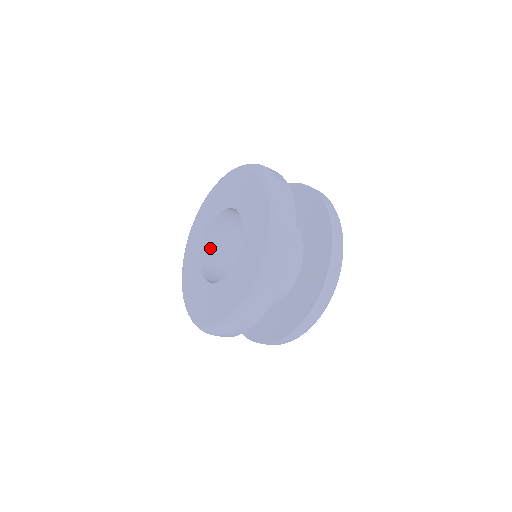
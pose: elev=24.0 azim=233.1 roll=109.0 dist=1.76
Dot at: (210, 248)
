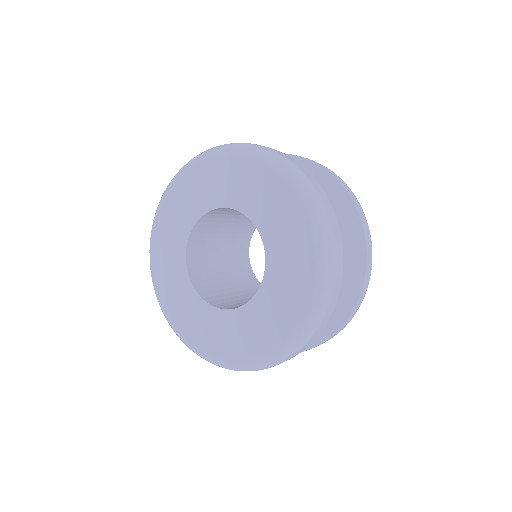
Dot at: (205, 222)
